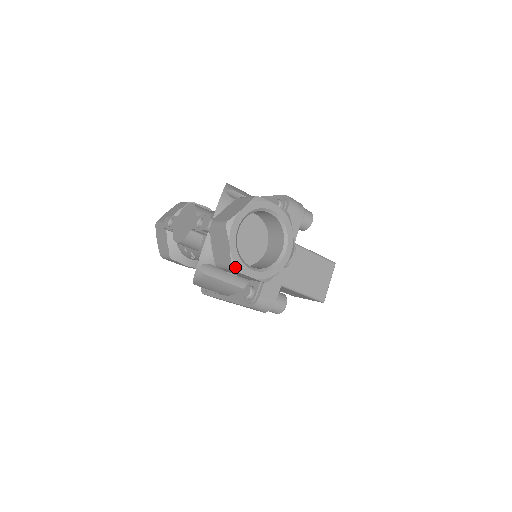
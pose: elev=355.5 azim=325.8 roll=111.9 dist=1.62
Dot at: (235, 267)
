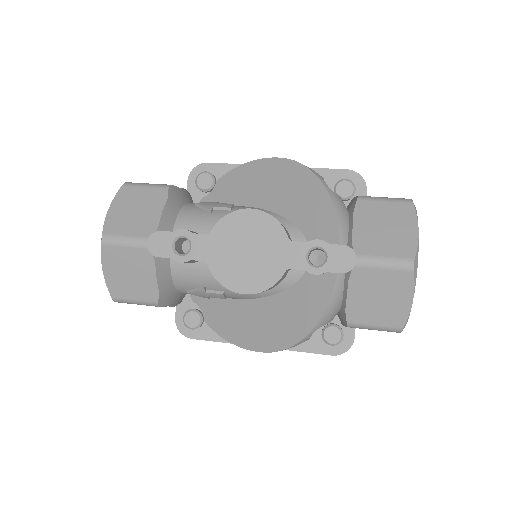
Dot at: (404, 327)
